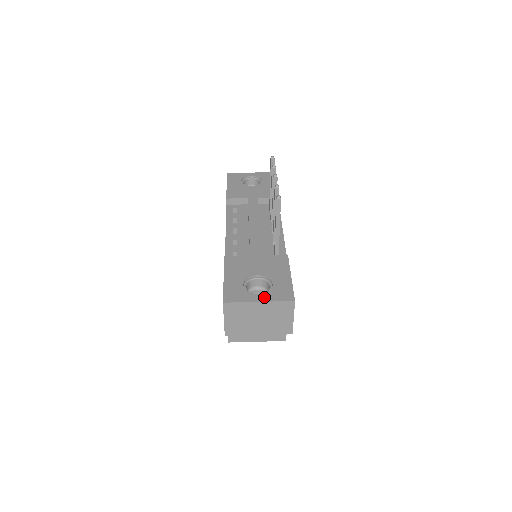
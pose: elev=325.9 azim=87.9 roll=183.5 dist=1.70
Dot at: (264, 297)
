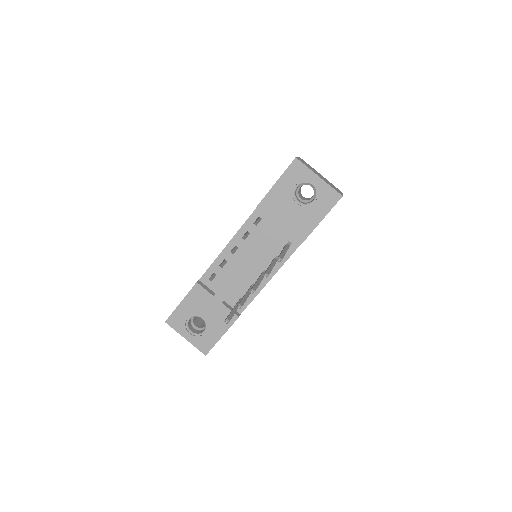
Dot at: (191, 338)
